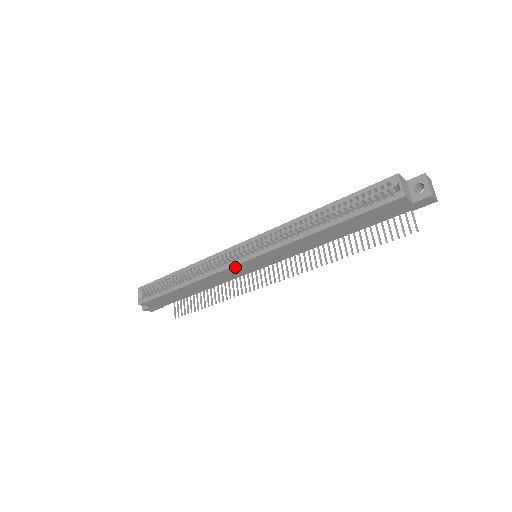
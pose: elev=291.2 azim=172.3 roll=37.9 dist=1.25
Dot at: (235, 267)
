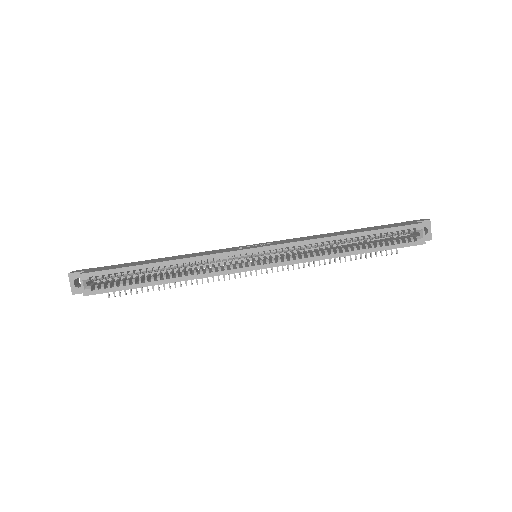
Dot at: (242, 271)
